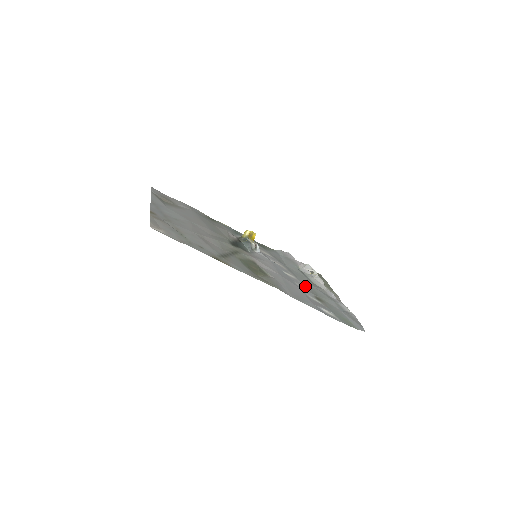
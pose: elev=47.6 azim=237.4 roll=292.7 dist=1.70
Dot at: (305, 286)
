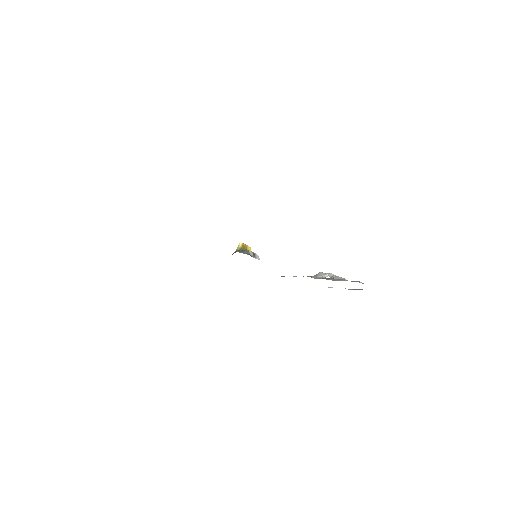
Dot at: occluded
